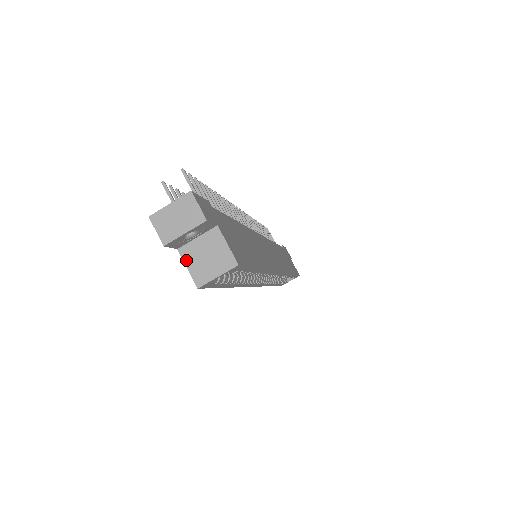
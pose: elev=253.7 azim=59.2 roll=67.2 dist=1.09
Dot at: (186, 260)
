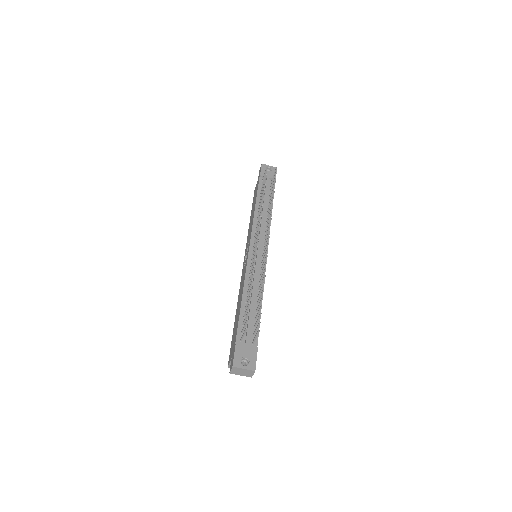
Dot at: occluded
